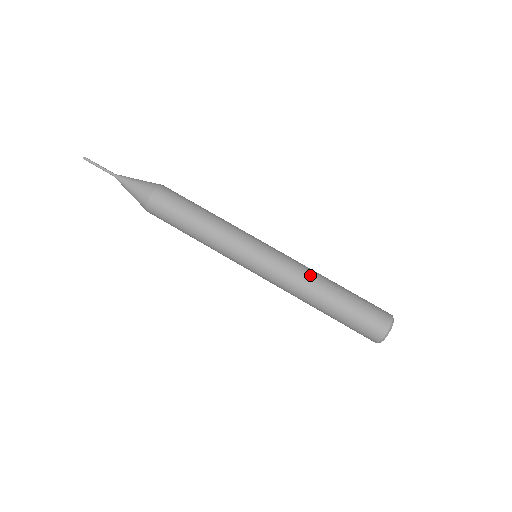
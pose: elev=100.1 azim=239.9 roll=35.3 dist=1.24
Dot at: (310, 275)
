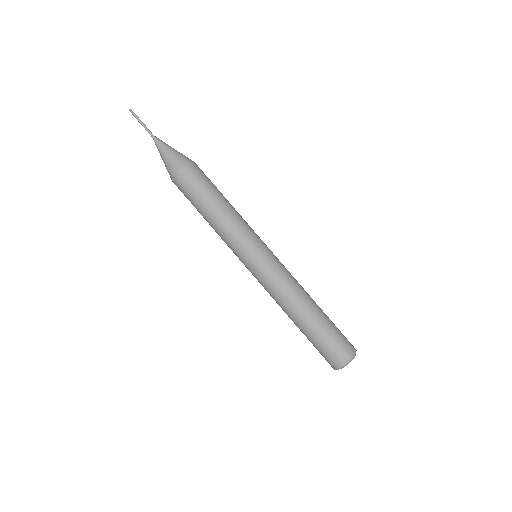
Dot at: (287, 300)
